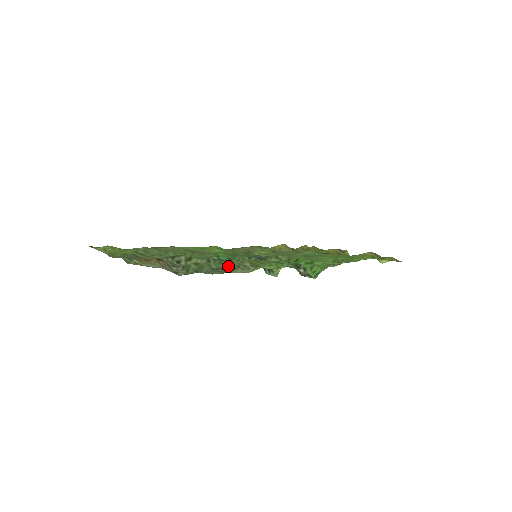
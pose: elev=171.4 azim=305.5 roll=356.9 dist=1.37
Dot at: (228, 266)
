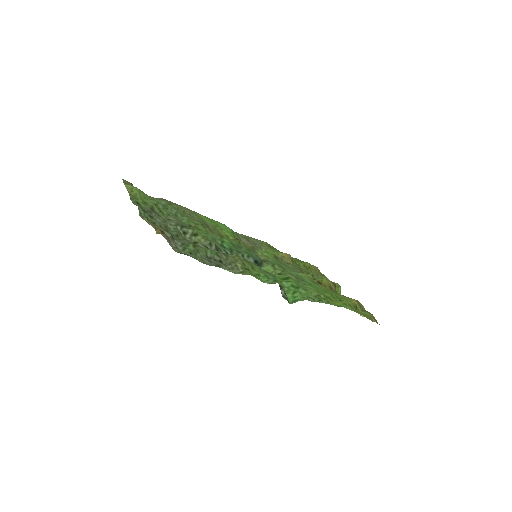
Dot at: (222, 259)
